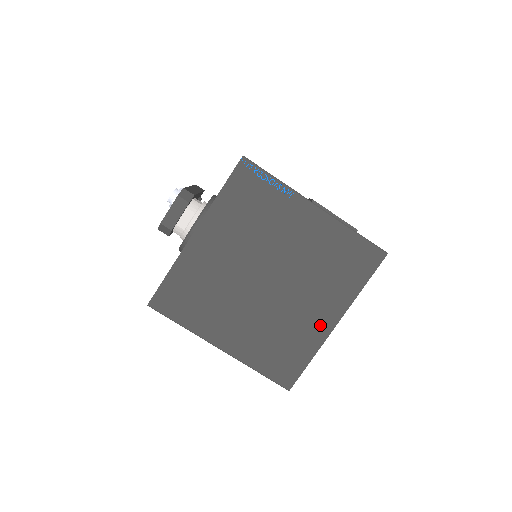
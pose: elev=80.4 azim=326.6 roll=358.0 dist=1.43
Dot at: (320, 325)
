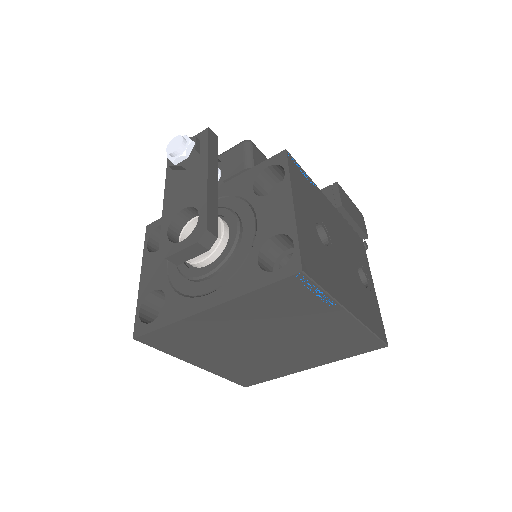
Dot at: (296, 367)
